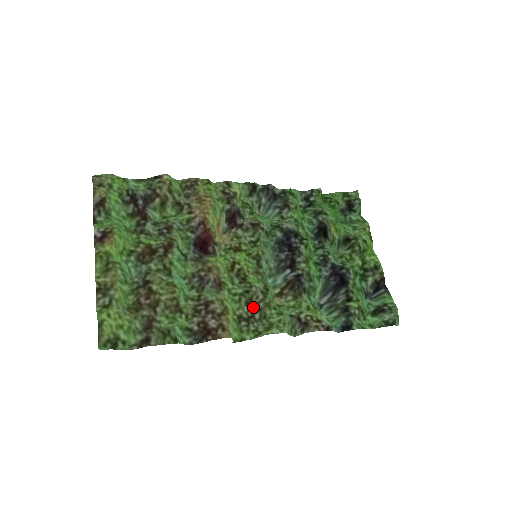
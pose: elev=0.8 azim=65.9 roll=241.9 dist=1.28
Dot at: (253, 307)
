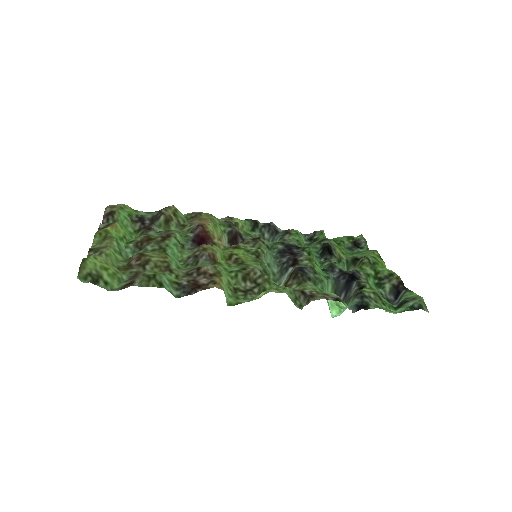
Dot at: (251, 283)
